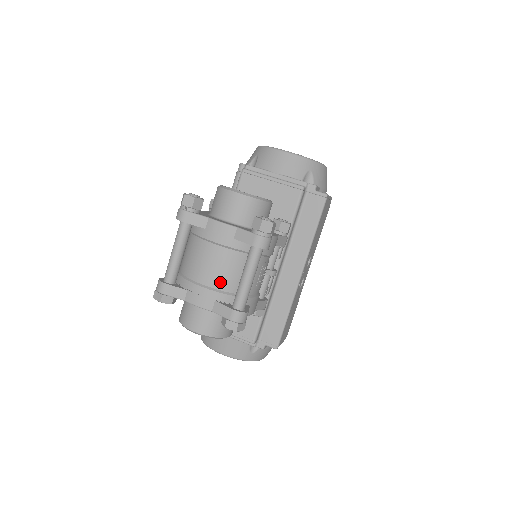
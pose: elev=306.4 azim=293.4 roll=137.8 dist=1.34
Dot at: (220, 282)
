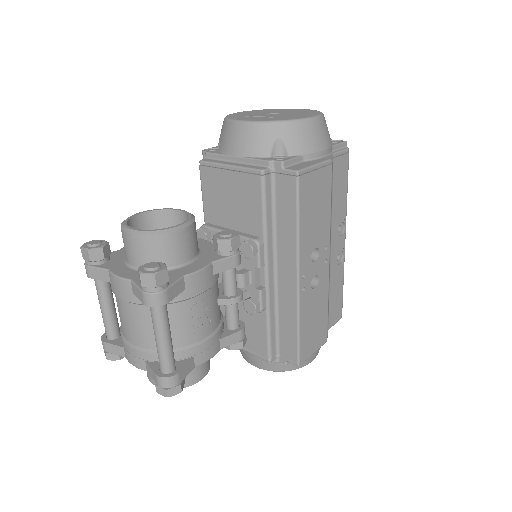
Dot at: (143, 340)
